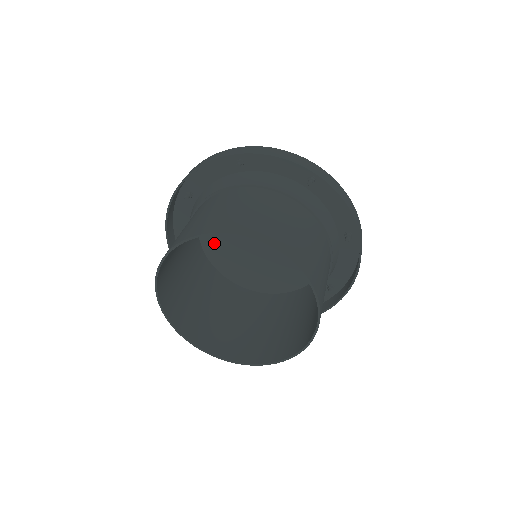
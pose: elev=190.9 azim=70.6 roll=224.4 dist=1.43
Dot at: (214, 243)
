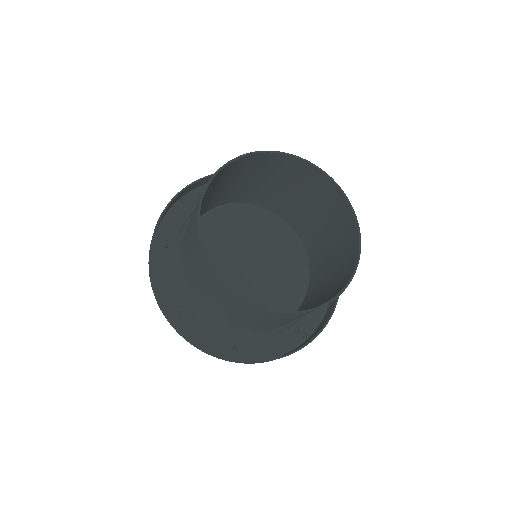
Dot at: occluded
